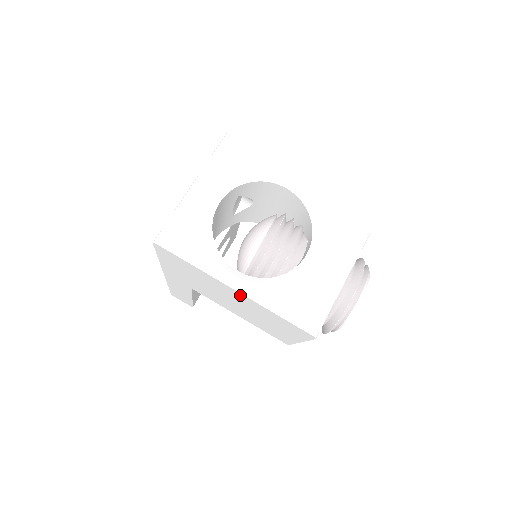
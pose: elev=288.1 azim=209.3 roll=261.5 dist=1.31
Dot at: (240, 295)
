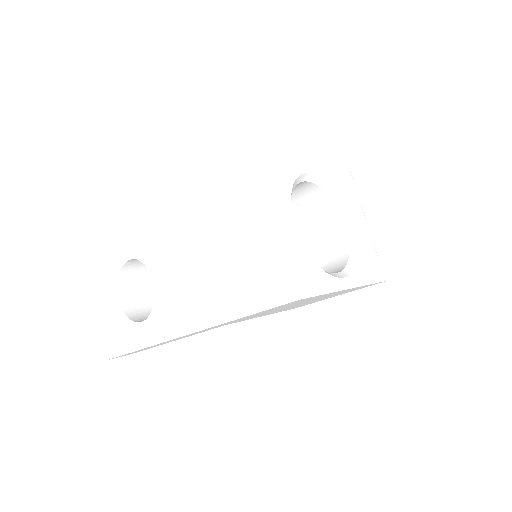
Dot at: (346, 290)
